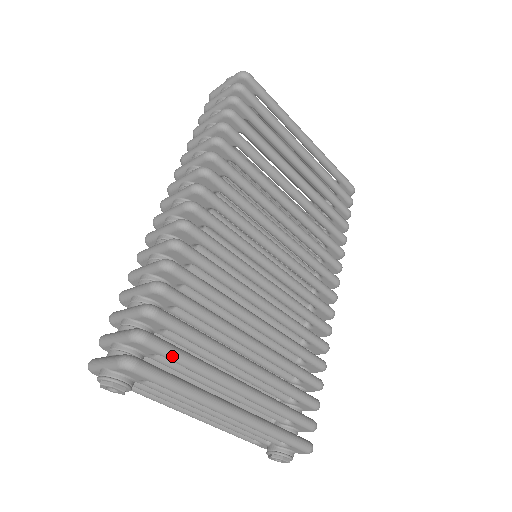
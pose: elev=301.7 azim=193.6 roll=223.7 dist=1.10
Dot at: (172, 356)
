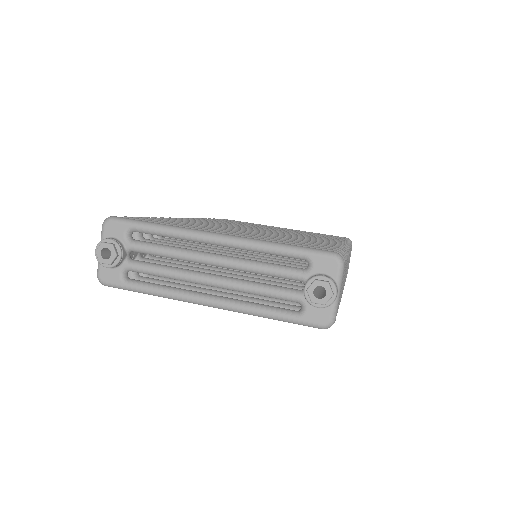
Dot at: occluded
